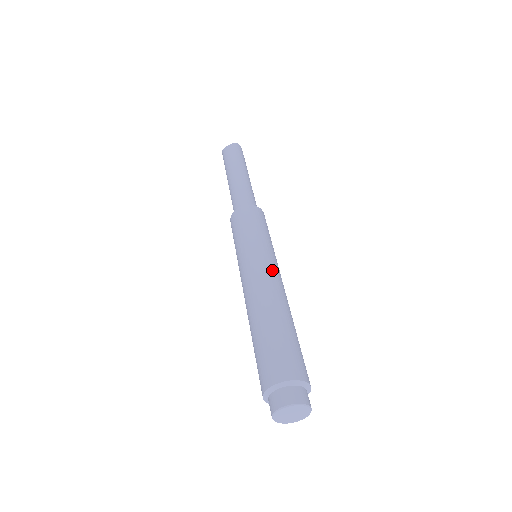
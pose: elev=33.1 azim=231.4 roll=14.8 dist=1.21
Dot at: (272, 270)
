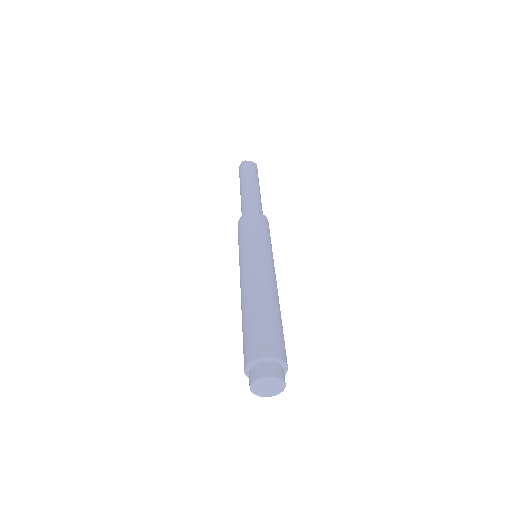
Dot at: (275, 275)
